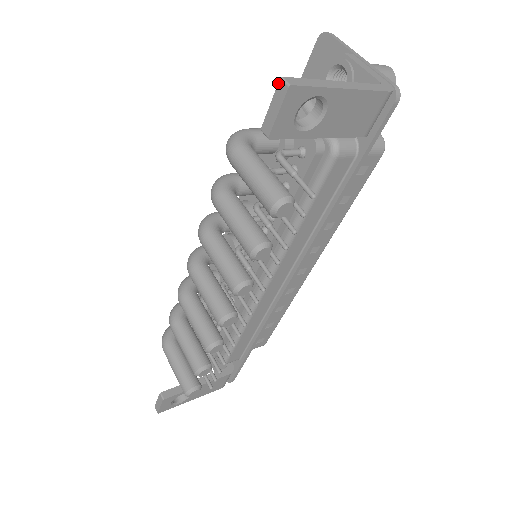
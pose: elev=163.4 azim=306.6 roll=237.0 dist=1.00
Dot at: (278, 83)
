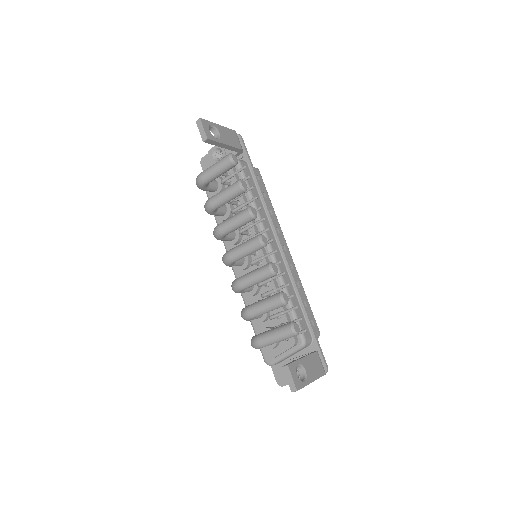
Dot at: (196, 123)
